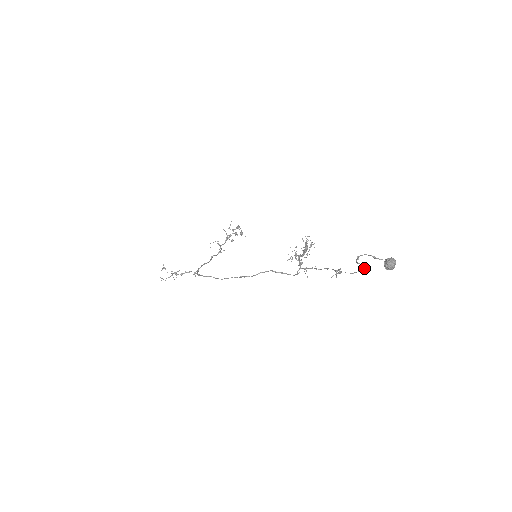
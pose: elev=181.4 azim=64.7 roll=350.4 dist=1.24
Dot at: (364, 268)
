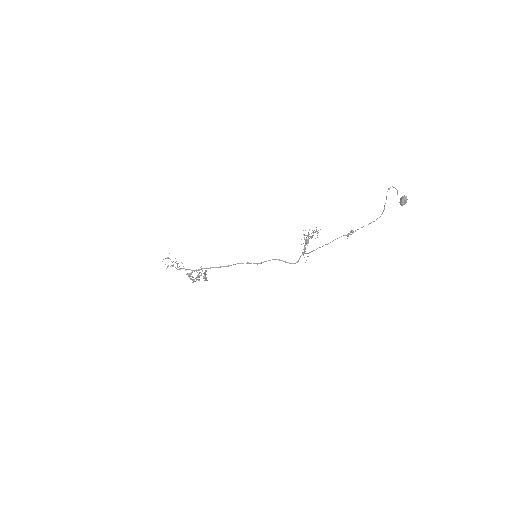
Dot at: (384, 207)
